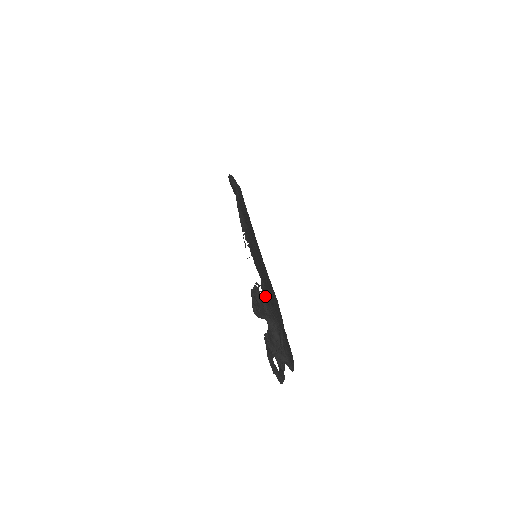
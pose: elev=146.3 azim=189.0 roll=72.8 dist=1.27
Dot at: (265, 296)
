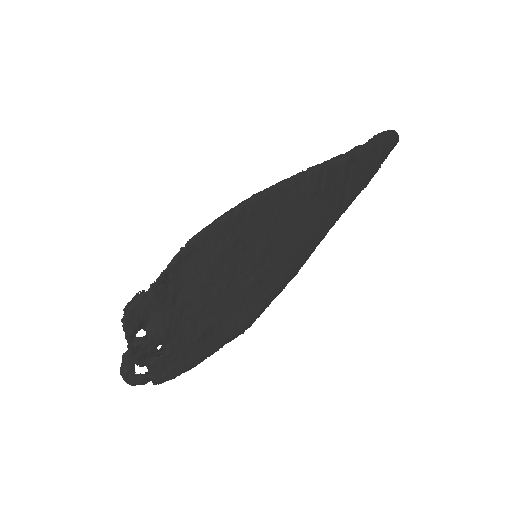
Dot at: (134, 308)
